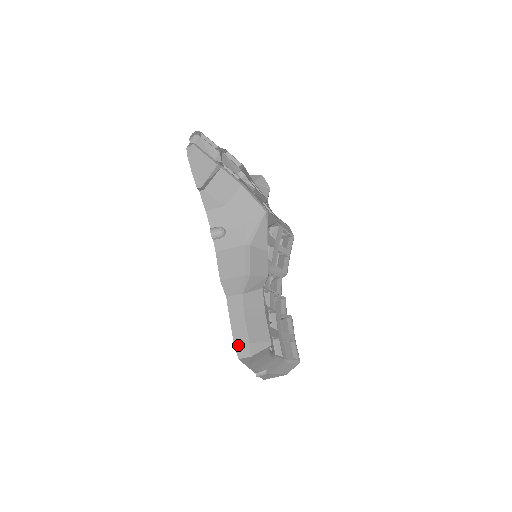
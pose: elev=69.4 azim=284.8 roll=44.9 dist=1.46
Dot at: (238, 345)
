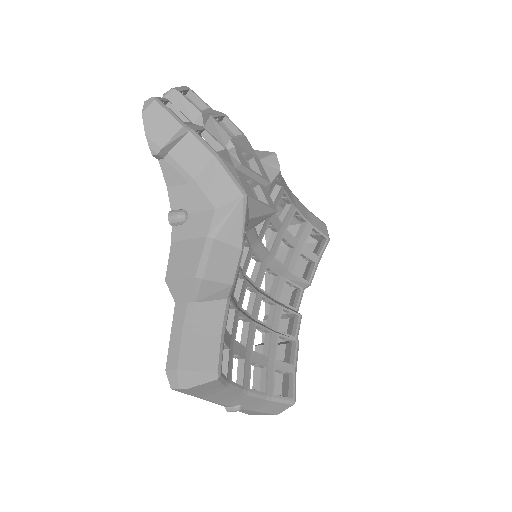
Dot at: (170, 370)
